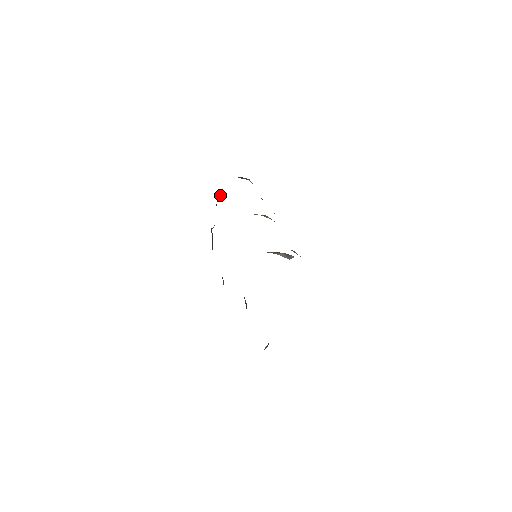
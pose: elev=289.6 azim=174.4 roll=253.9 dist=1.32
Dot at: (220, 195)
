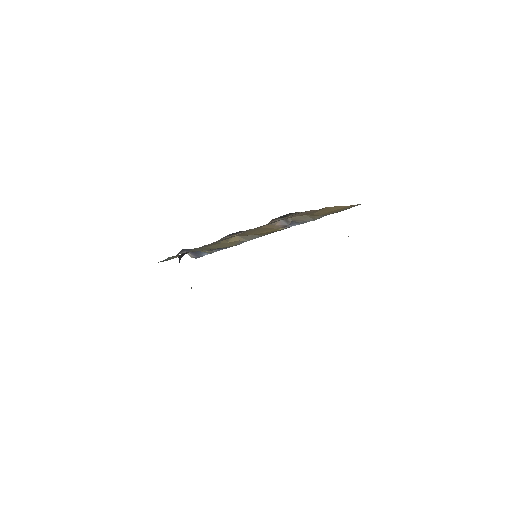
Dot at: (179, 256)
